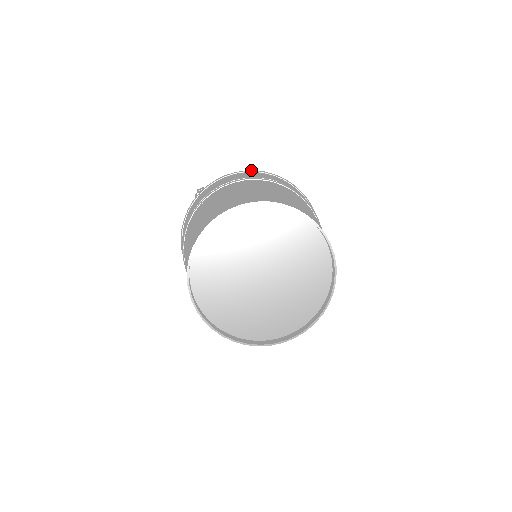
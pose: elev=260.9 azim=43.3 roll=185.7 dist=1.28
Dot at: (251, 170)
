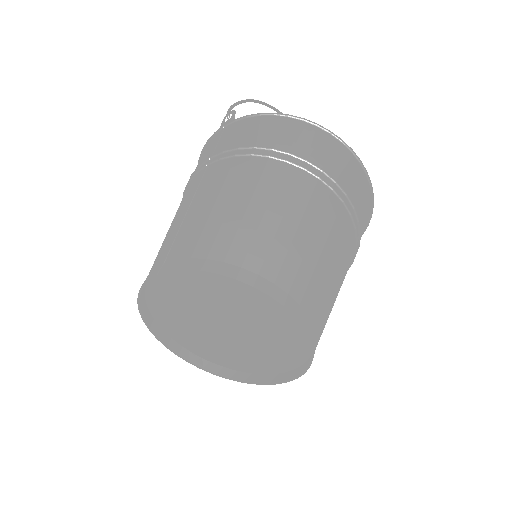
Dot at: (298, 117)
